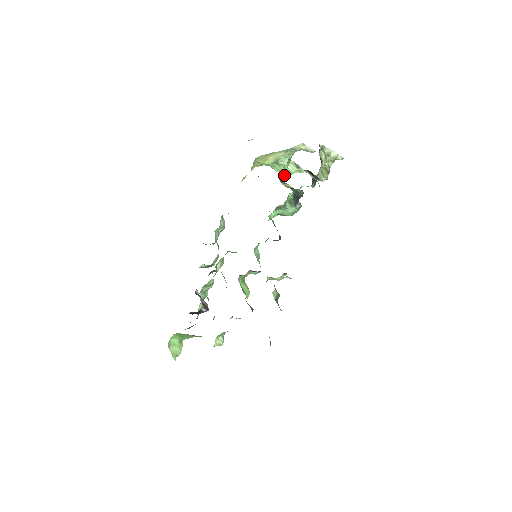
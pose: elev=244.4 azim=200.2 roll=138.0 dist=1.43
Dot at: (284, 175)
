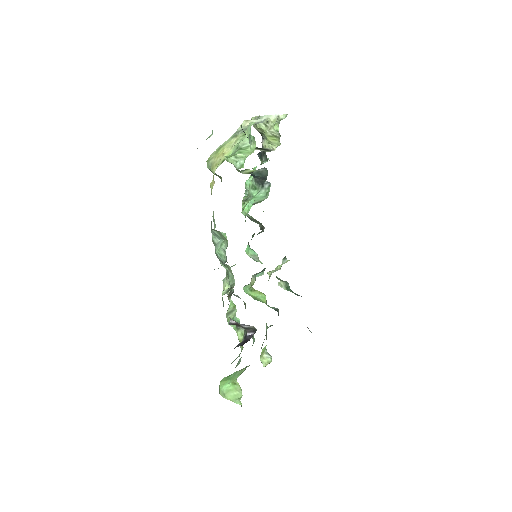
Dot at: (238, 164)
